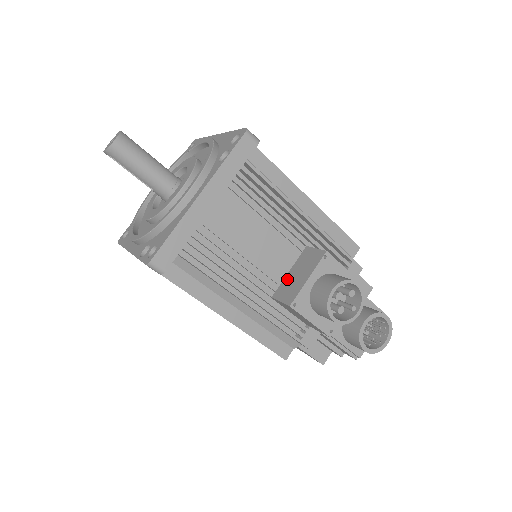
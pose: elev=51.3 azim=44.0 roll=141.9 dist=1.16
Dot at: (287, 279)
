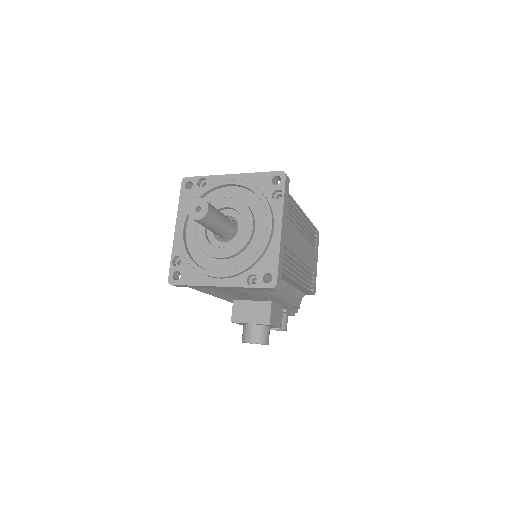
Dot at: (246, 304)
